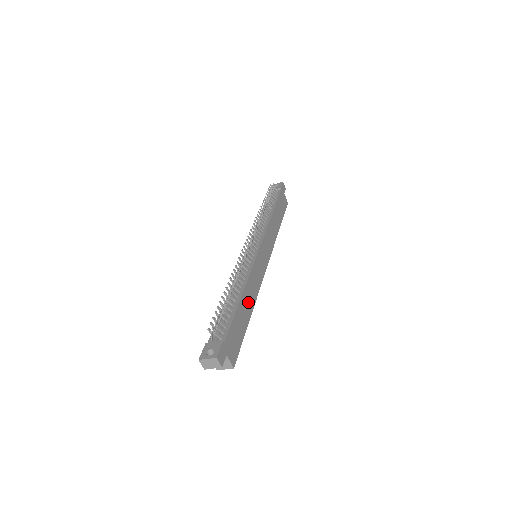
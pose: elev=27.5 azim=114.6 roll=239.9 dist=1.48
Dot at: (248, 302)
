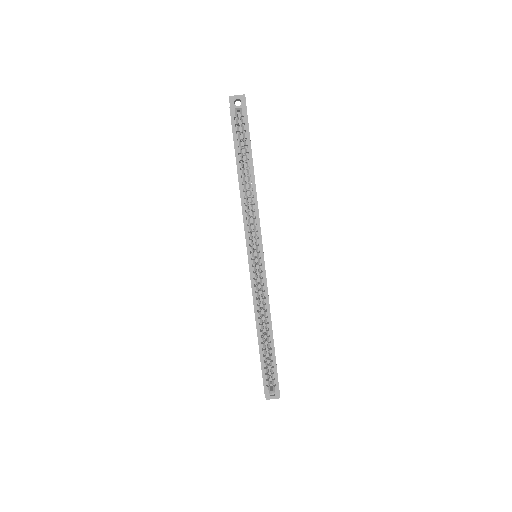
Dot at: occluded
